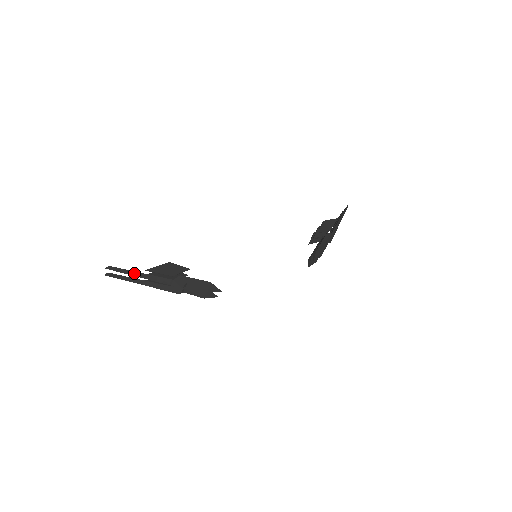
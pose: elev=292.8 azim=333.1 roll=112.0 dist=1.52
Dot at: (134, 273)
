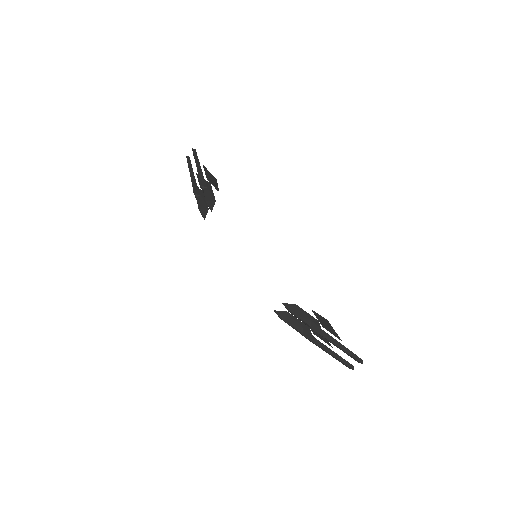
Dot at: (197, 161)
